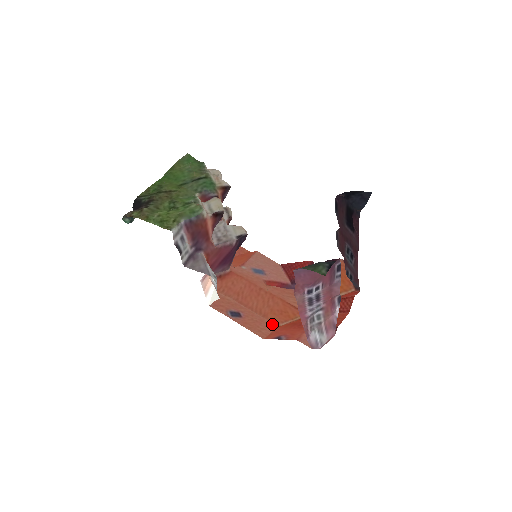
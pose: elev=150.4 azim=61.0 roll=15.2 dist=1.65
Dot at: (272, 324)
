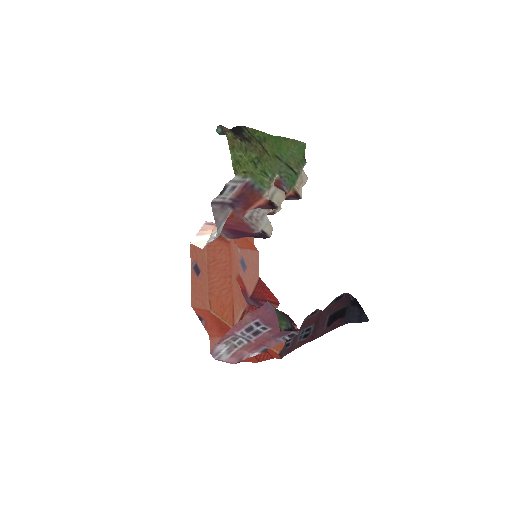
Dot at: (208, 304)
